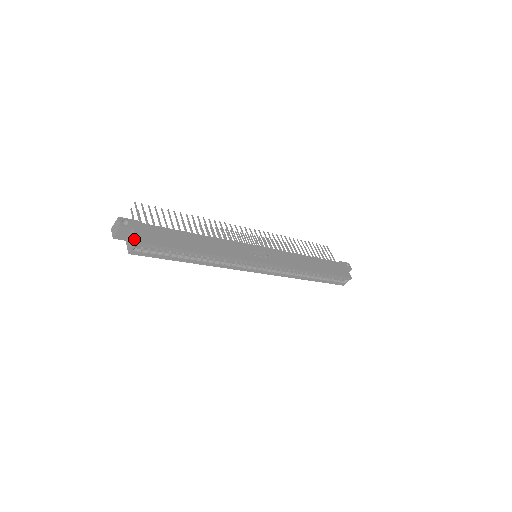
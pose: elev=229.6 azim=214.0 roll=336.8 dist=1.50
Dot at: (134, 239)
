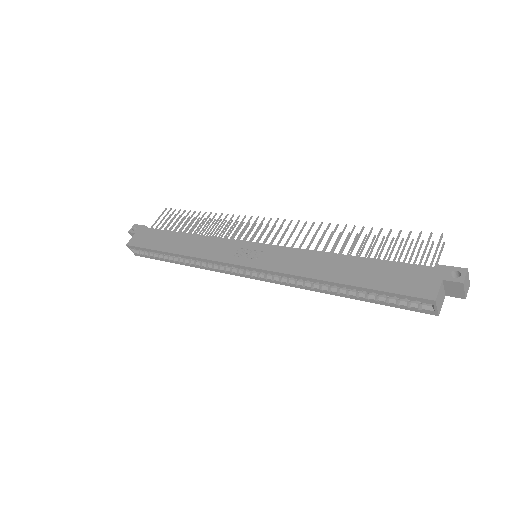
Dot at: (130, 243)
